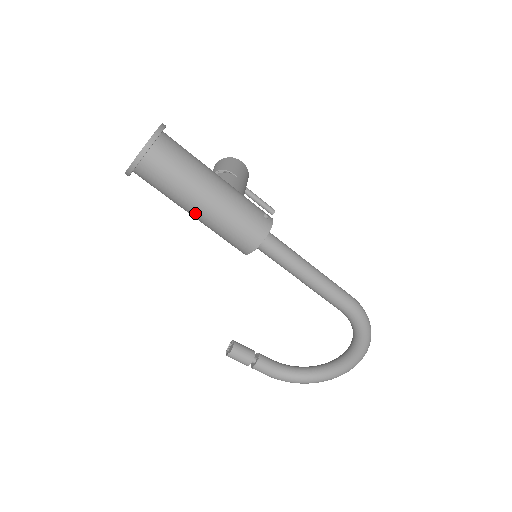
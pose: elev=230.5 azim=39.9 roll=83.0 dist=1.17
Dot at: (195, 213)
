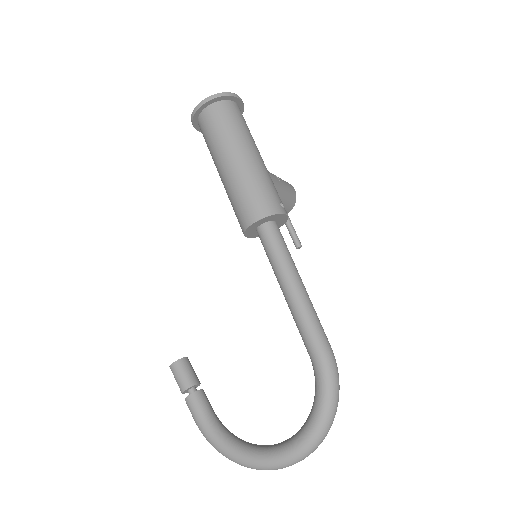
Dot at: (222, 168)
